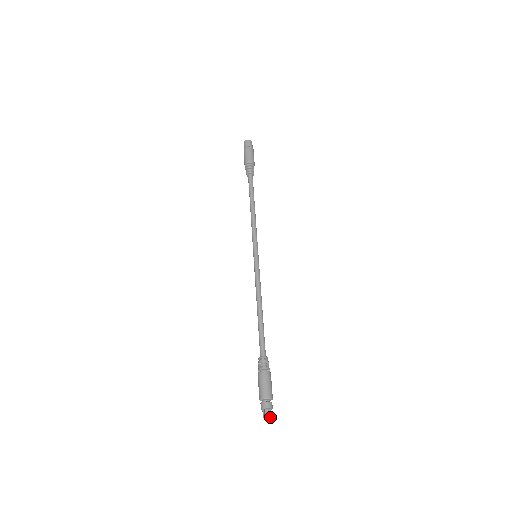
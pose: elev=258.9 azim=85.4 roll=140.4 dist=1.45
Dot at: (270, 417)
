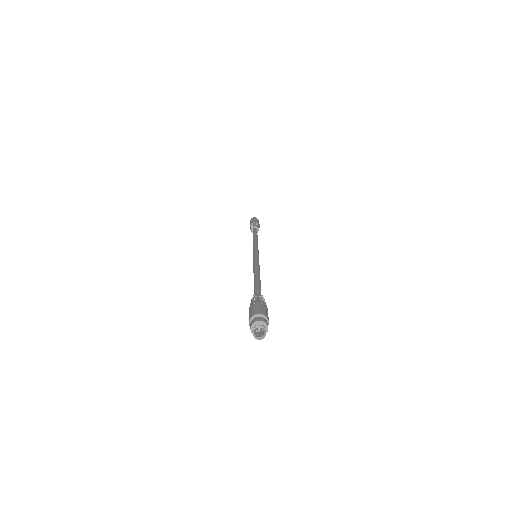
Dot at: (263, 336)
